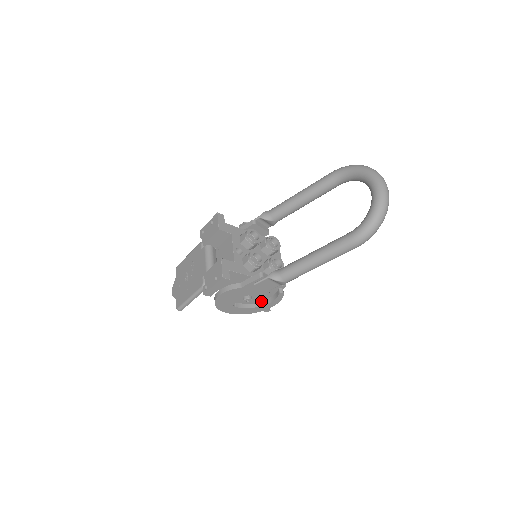
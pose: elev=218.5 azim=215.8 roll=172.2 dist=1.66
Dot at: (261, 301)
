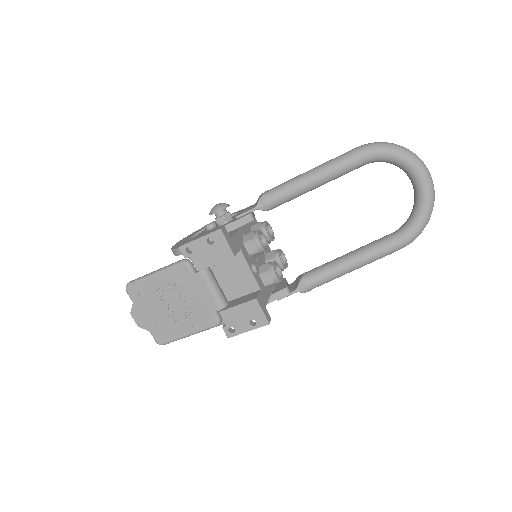
Dot at: occluded
